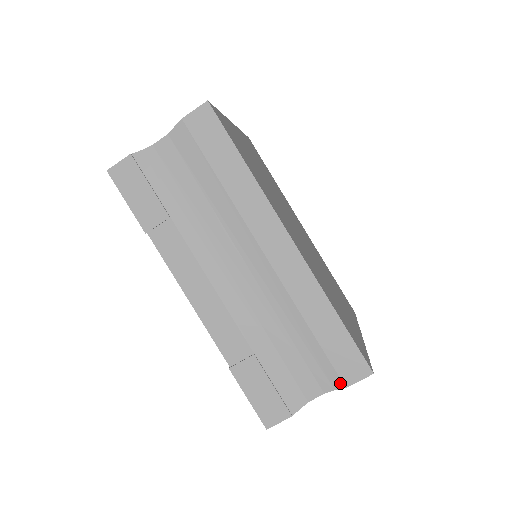
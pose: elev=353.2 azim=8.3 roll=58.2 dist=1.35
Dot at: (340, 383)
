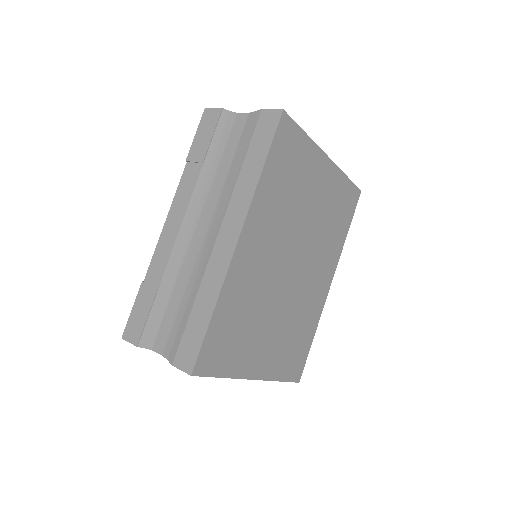
Dot at: (173, 358)
